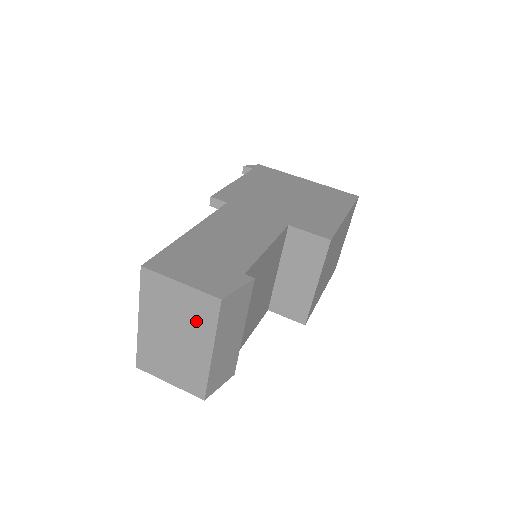
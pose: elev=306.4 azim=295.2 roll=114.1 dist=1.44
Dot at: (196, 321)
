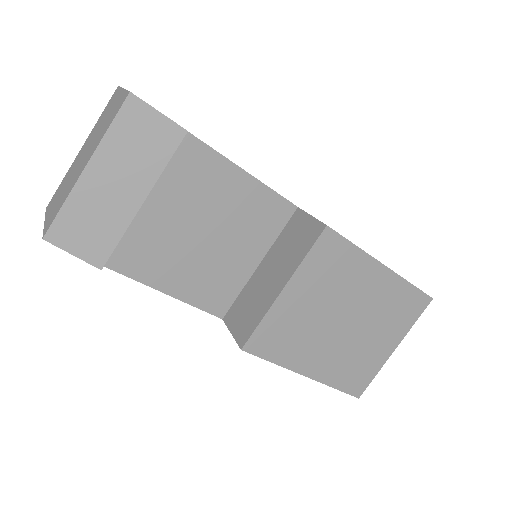
Dot at: (103, 129)
